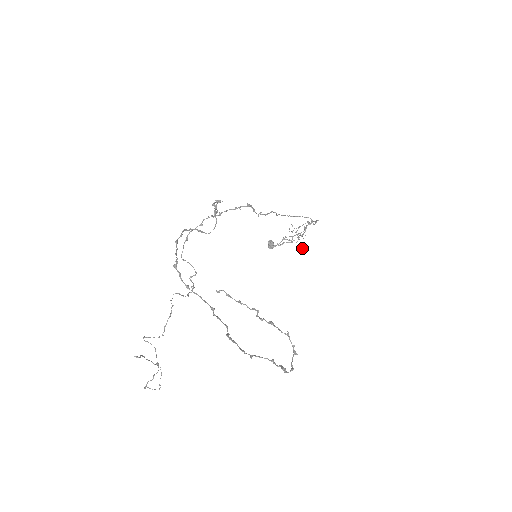
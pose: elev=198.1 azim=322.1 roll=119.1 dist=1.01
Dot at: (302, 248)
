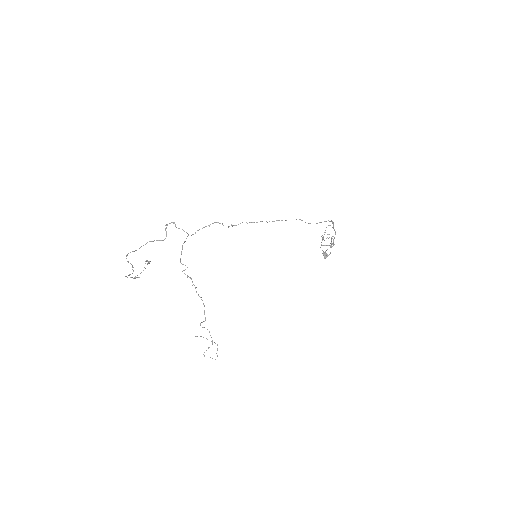
Dot at: occluded
